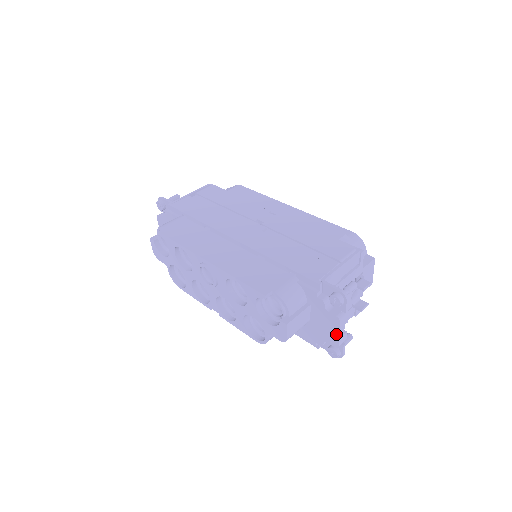
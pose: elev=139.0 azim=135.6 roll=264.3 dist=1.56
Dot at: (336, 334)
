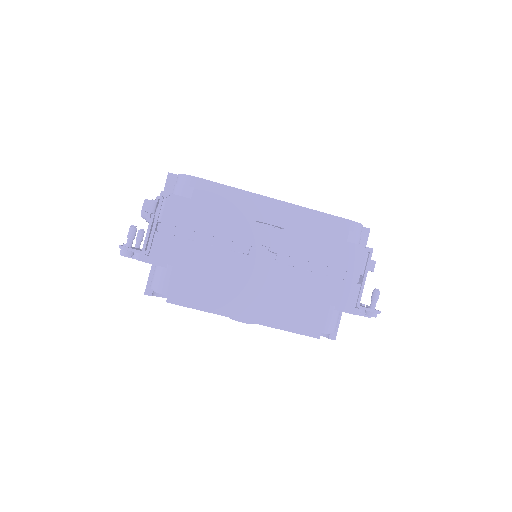
Dot at: occluded
